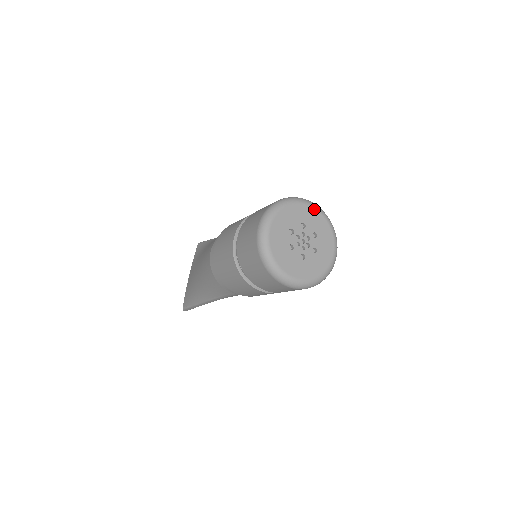
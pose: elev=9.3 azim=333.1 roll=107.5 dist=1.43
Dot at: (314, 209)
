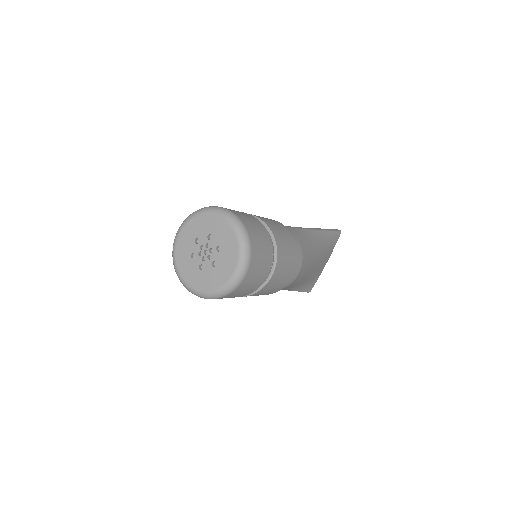
Dot at: (226, 222)
